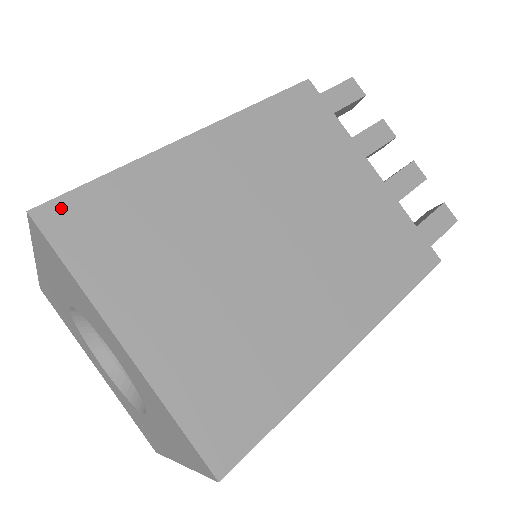
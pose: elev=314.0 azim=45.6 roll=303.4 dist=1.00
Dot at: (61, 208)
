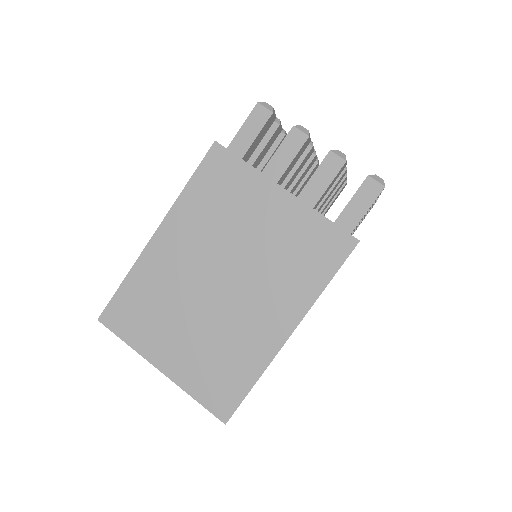
Dot at: (109, 312)
